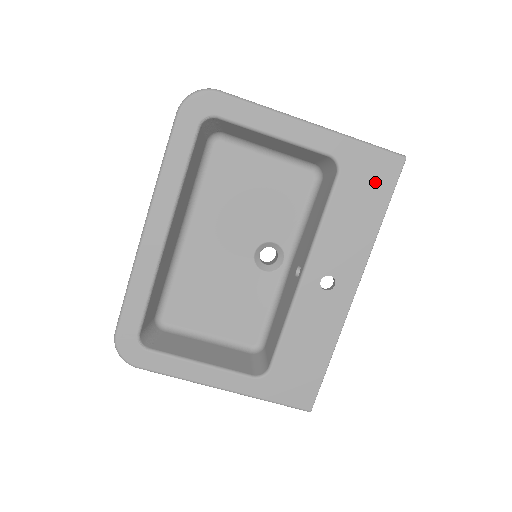
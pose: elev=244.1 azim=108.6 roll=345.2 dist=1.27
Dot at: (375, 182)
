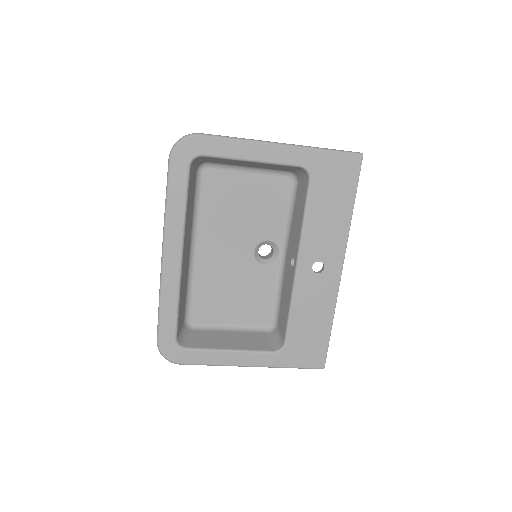
Dot at: (341, 180)
